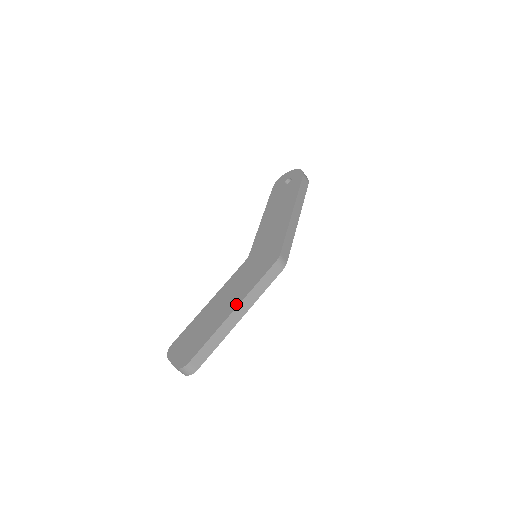
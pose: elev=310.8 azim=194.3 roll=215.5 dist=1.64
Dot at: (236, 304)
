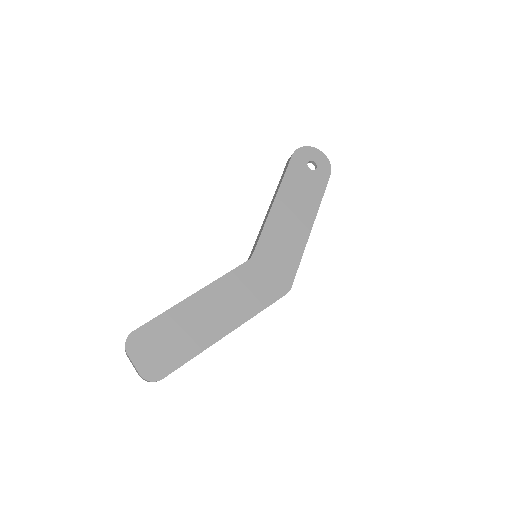
Dot at: (232, 326)
